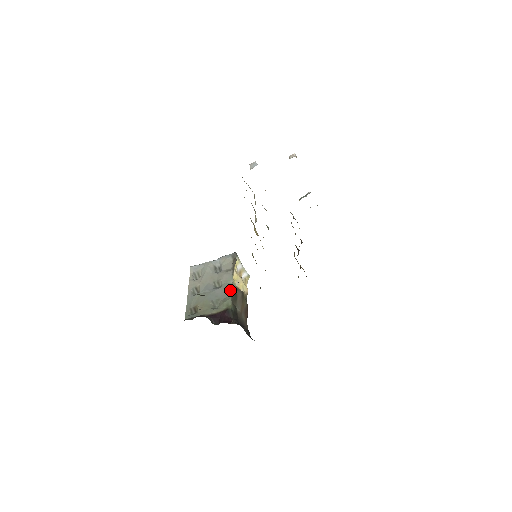
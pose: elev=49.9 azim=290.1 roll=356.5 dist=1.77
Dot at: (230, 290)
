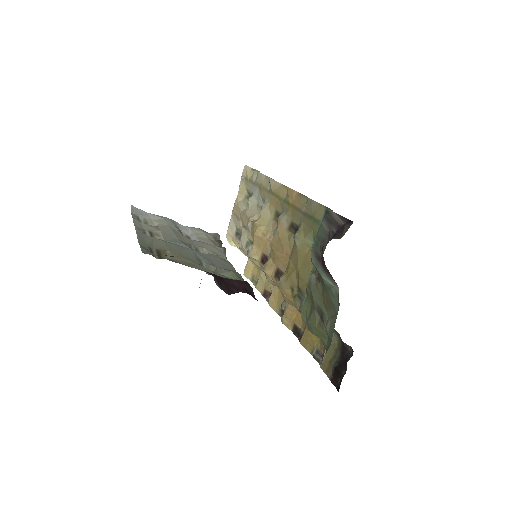
Dot at: (232, 265)
